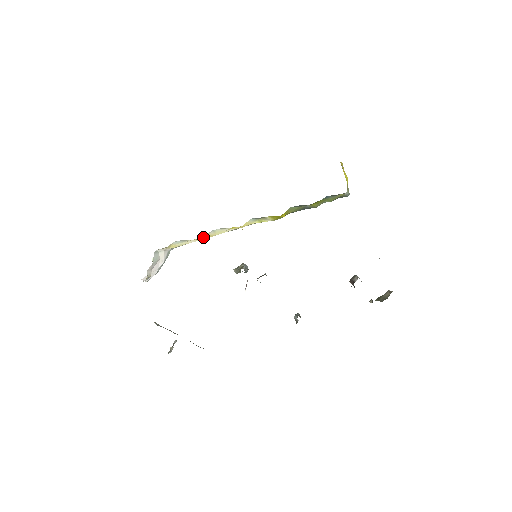
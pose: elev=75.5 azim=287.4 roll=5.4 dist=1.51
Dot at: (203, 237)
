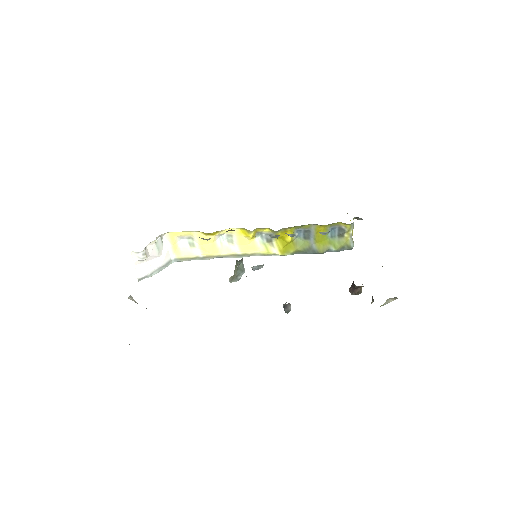
Dot at: (209, 246)
